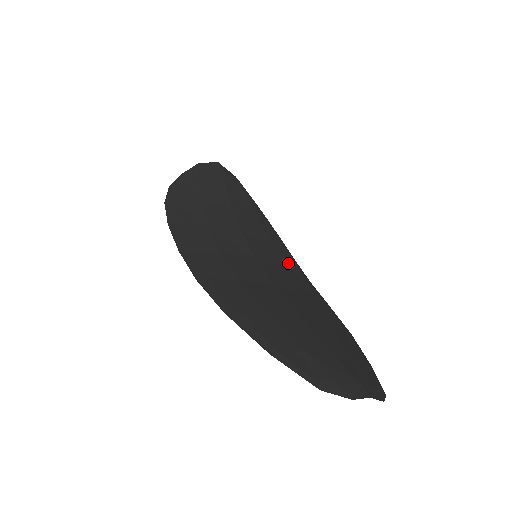
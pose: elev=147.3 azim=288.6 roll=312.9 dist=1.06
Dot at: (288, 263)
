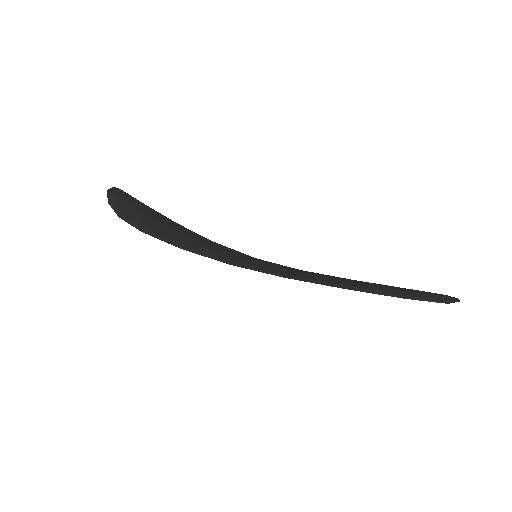
Dot at: occluded
